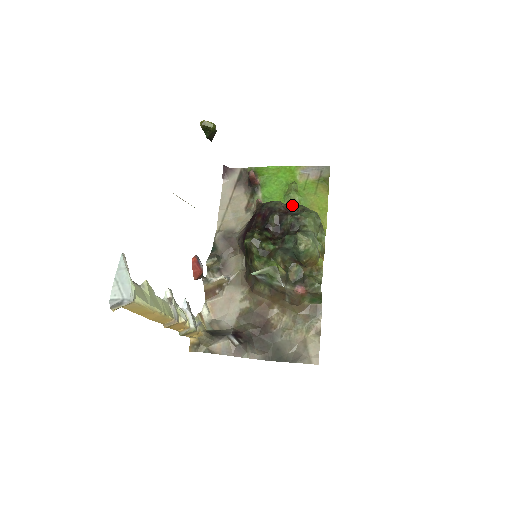
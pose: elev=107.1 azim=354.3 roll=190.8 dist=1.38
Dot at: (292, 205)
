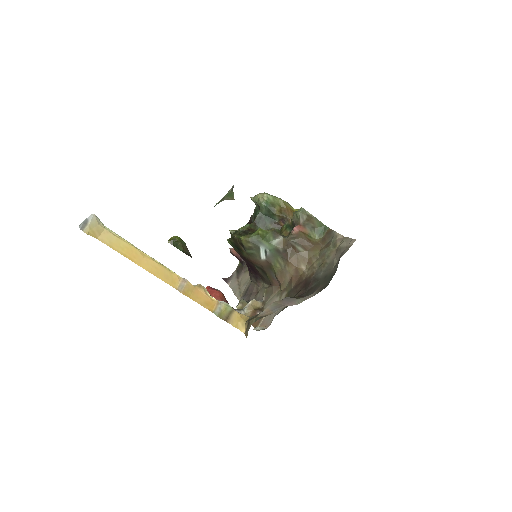
Dot at: occluded
